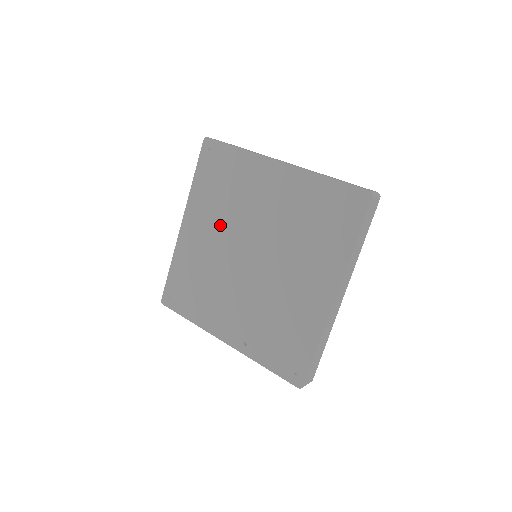
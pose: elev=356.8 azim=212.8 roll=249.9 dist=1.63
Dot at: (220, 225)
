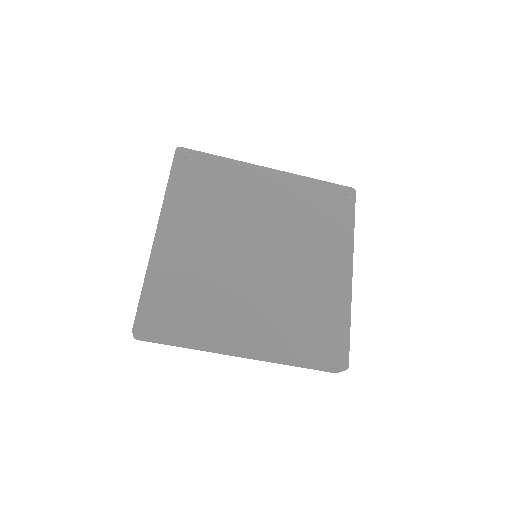
Dot at: (213, 227)
